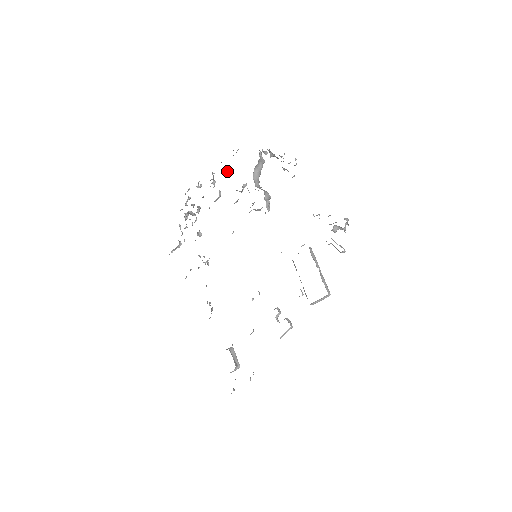
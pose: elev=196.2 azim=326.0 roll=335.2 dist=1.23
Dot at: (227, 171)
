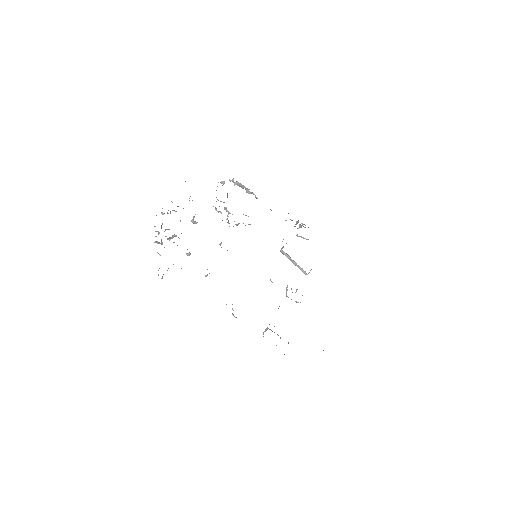
Dot at: occluded
